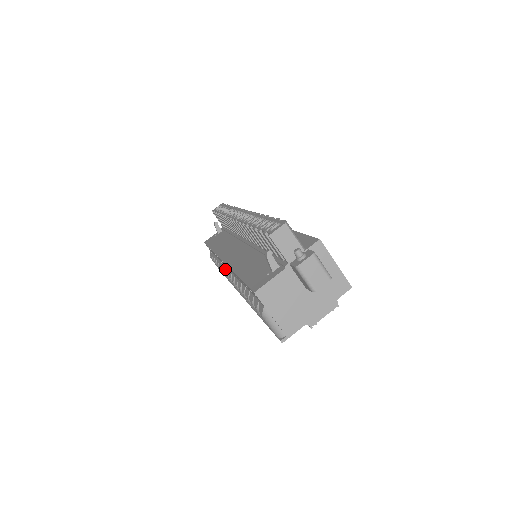
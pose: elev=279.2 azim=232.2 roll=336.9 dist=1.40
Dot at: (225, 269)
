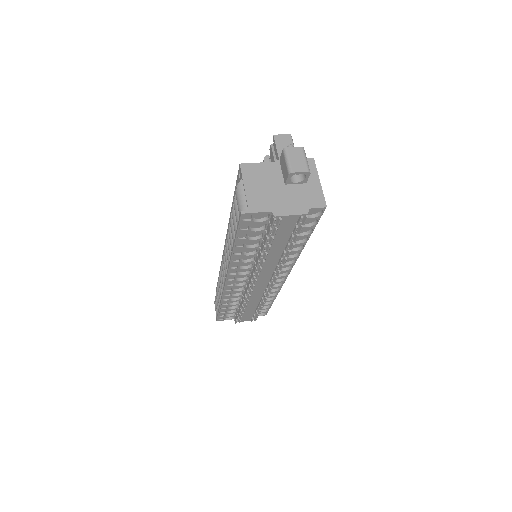
Dot at: occluded
